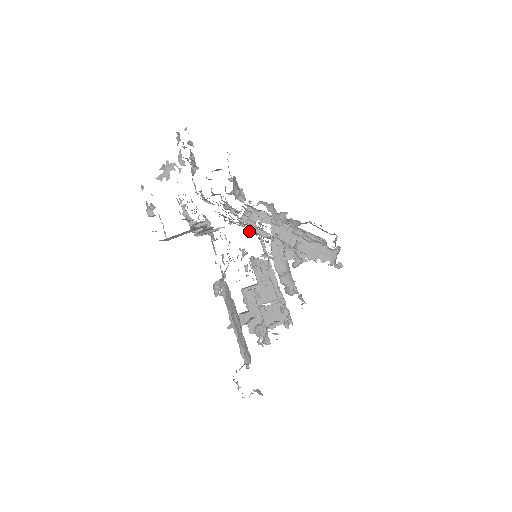
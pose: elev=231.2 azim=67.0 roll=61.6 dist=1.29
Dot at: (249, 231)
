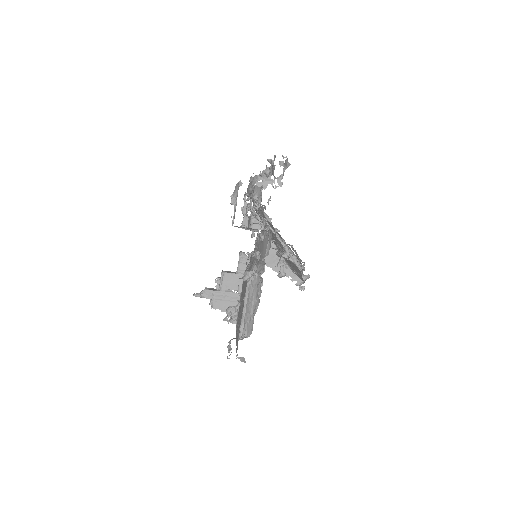
Dot at: occluded
